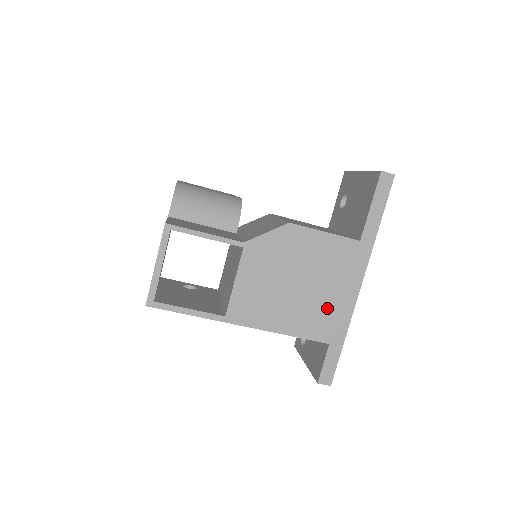
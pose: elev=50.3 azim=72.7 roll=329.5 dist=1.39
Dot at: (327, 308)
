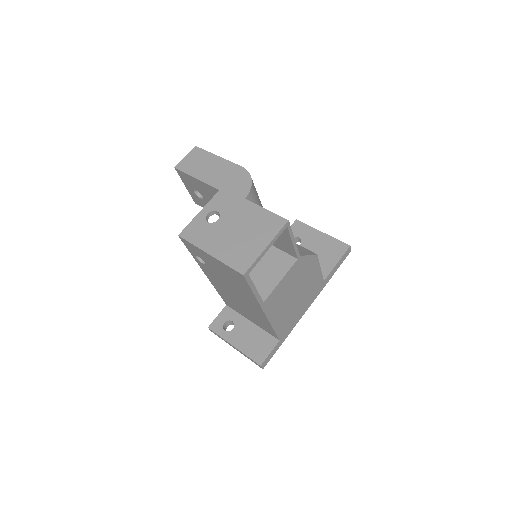
Dot at: (293, 316)
